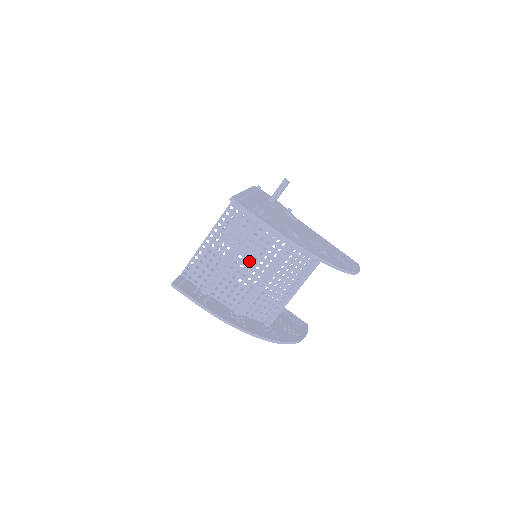
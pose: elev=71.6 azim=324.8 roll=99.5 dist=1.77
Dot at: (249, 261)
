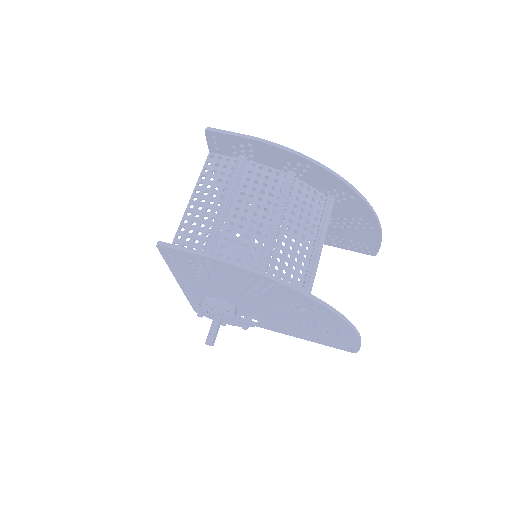
Dot at: (250, 211)
